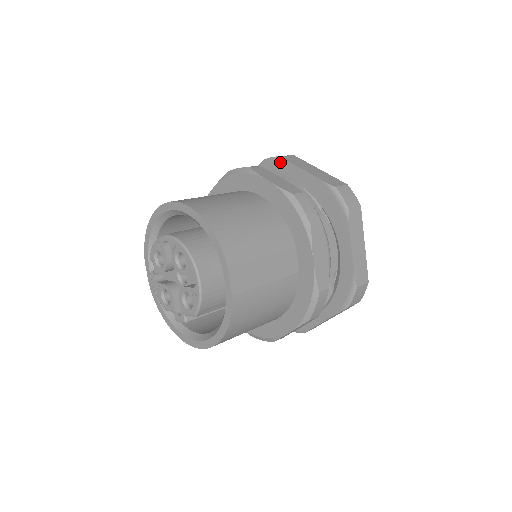
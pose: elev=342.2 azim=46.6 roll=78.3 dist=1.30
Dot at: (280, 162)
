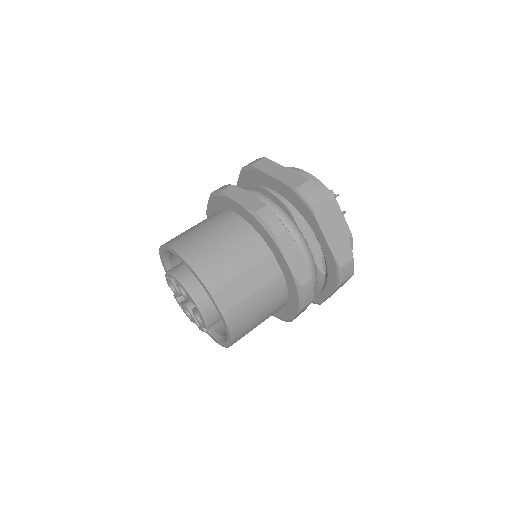
Dot at: (252, 170)
